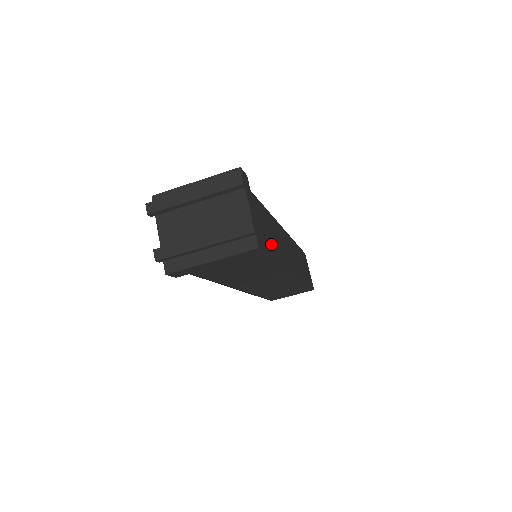
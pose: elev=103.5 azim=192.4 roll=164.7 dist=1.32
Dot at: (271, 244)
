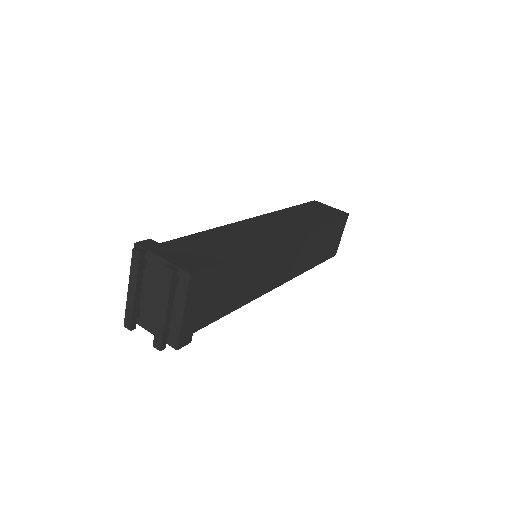
Dot at: (229, 248)
